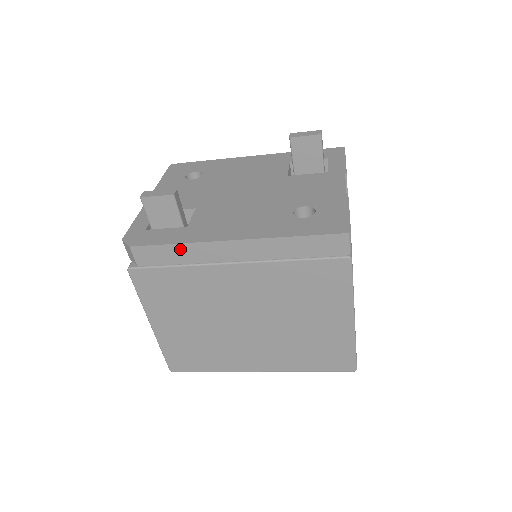
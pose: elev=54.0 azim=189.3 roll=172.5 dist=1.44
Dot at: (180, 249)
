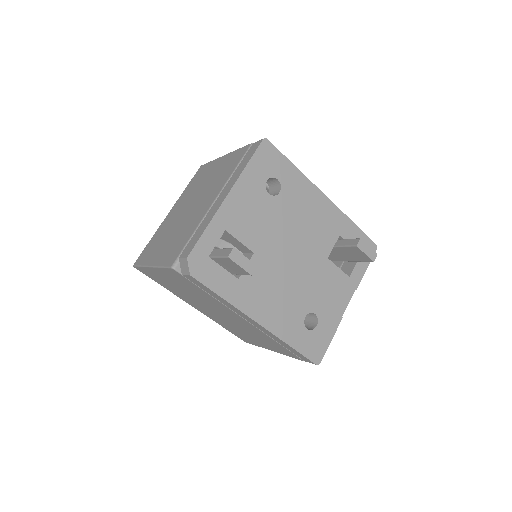
Dot at: (222, 299)
